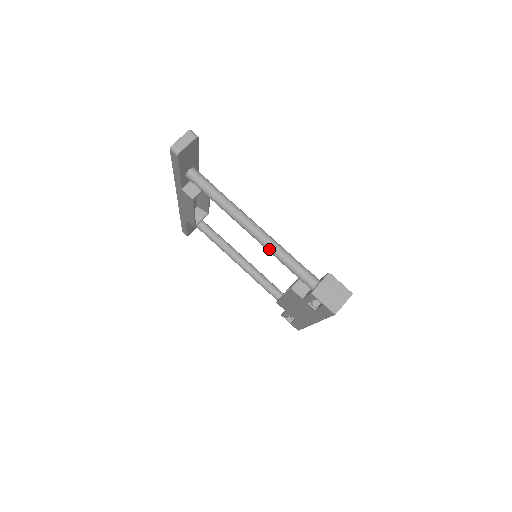
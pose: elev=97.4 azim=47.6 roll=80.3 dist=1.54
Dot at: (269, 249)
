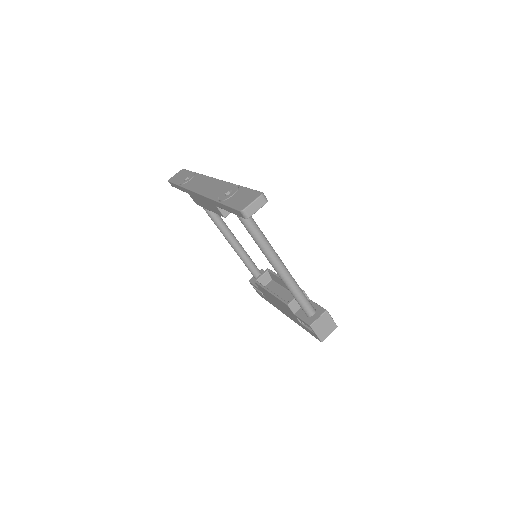
Dot at: (285, 283)
